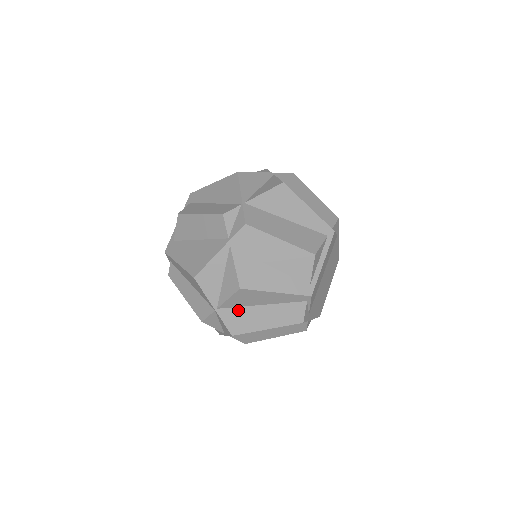
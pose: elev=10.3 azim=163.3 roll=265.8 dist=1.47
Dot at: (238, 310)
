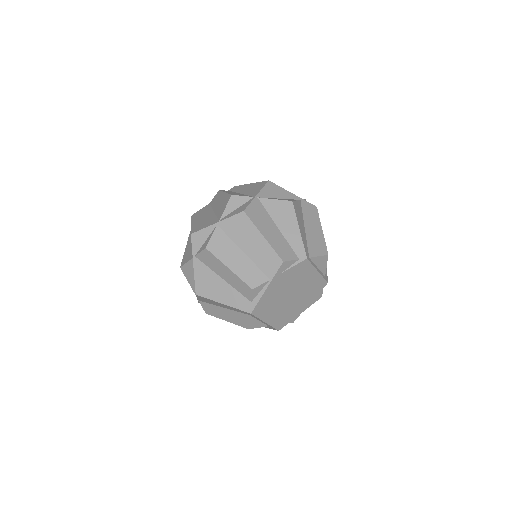
Dot at: (265, 212)
